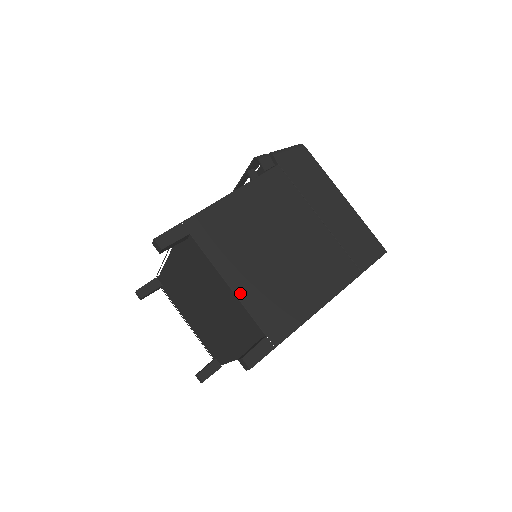
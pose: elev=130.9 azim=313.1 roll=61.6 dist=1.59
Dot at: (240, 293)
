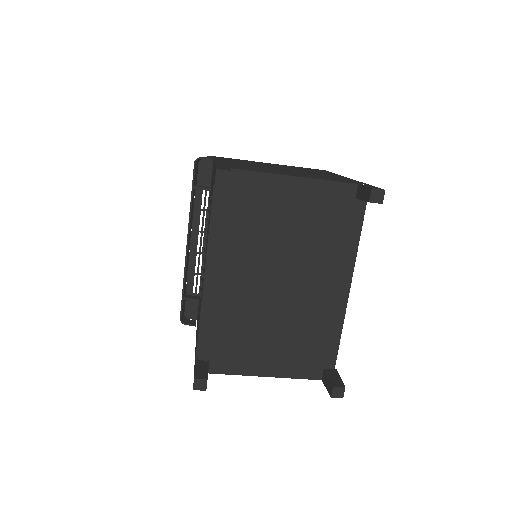
Dot at: (309, 177)
